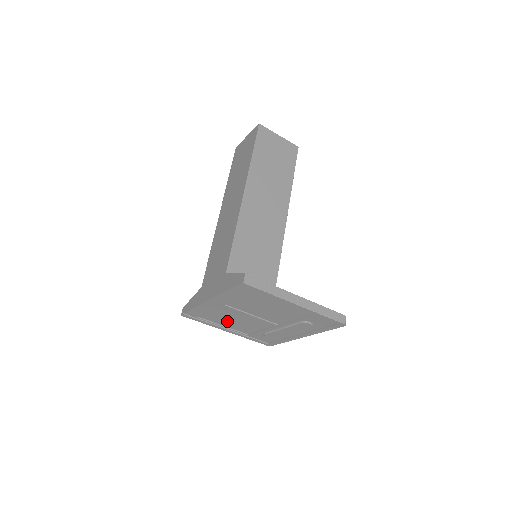
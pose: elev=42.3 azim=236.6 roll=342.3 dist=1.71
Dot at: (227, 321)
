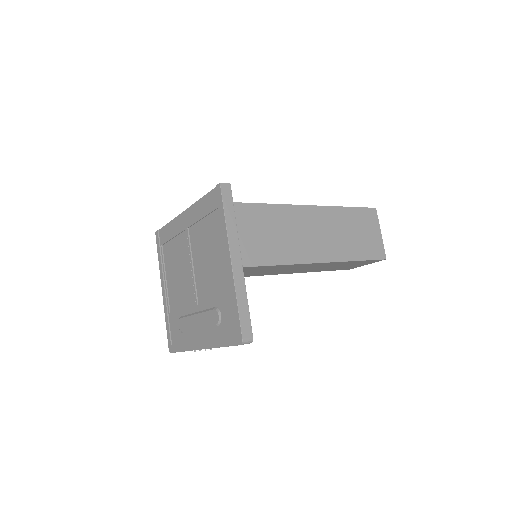
Dot at: (173, 270)
